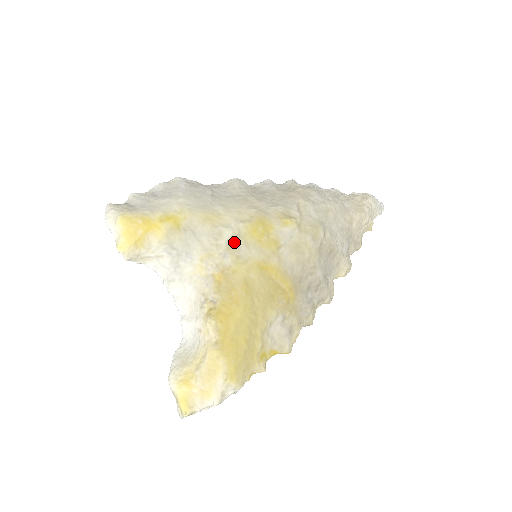
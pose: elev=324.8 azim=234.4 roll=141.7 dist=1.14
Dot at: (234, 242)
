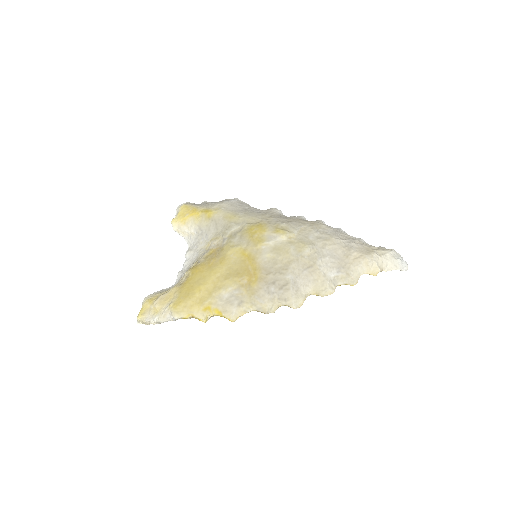
Dot at: (235, 233)
